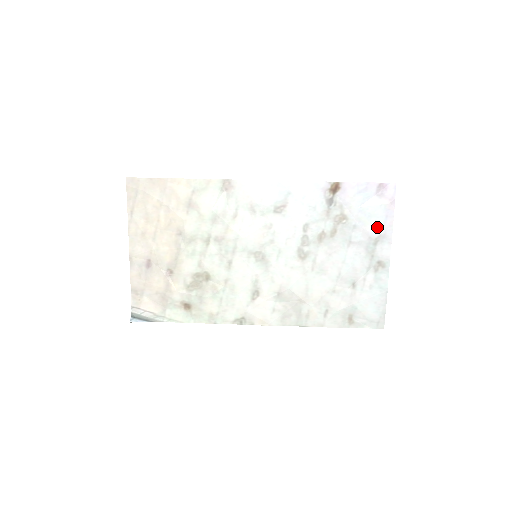
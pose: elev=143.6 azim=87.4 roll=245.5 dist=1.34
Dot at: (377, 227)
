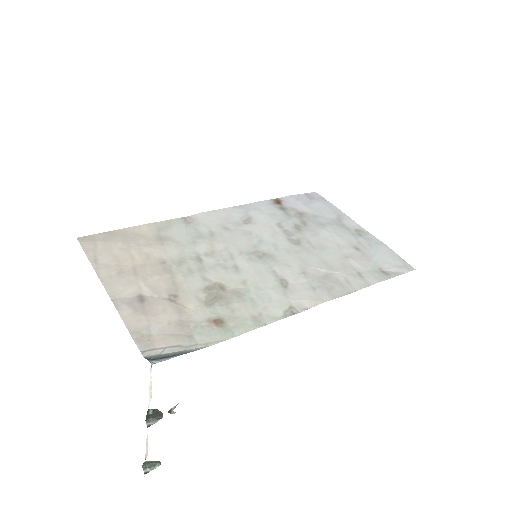
Dot at: (330, 213)
